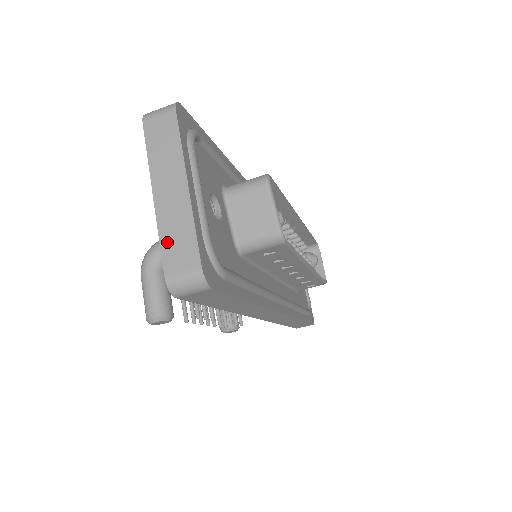
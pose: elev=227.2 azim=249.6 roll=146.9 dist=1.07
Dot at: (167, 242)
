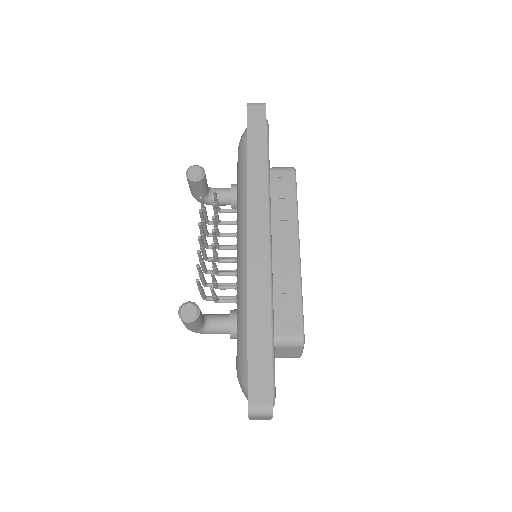
Dot at: occluded
